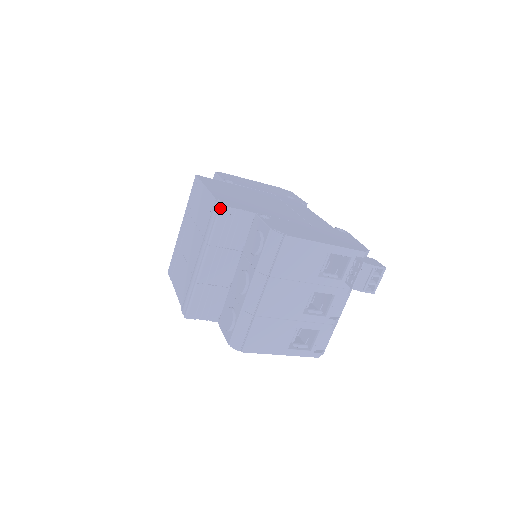
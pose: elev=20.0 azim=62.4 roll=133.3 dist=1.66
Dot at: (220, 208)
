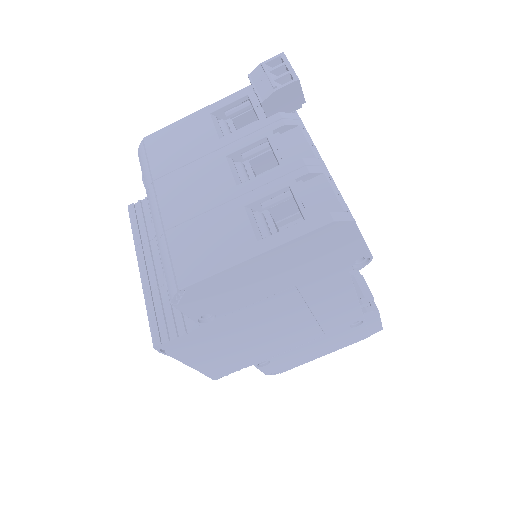
Dot at: (128, 209)
